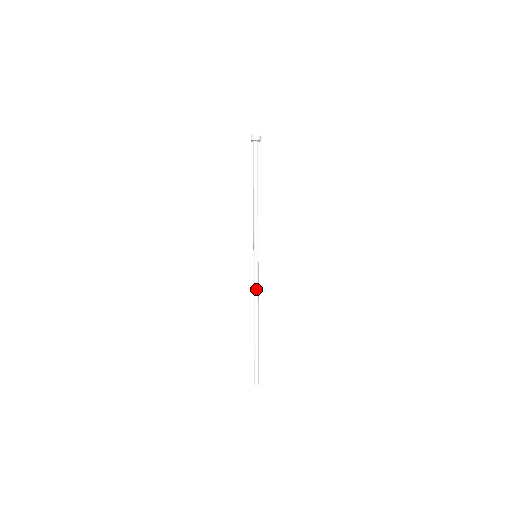
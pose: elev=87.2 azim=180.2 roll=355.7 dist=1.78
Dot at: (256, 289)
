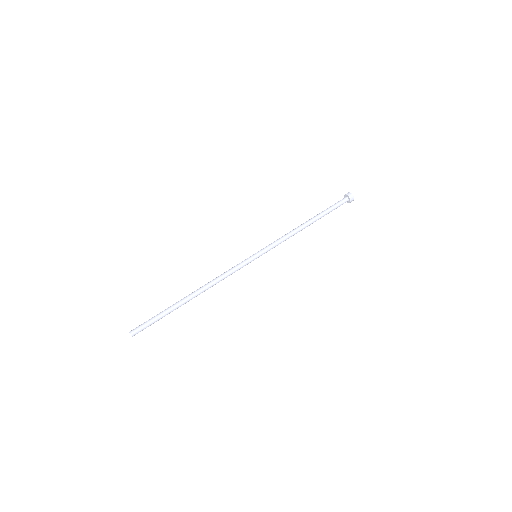
Dot at: (225, 272)
